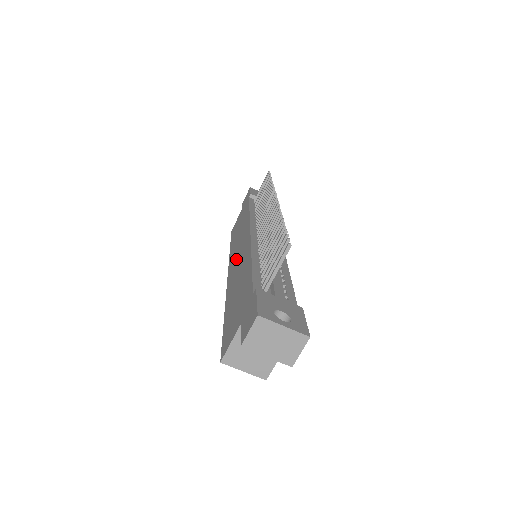
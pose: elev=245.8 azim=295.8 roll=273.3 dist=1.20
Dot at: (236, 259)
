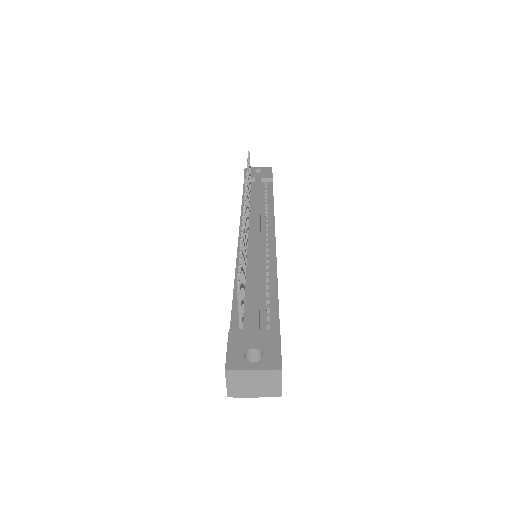
Dot at: occluded
